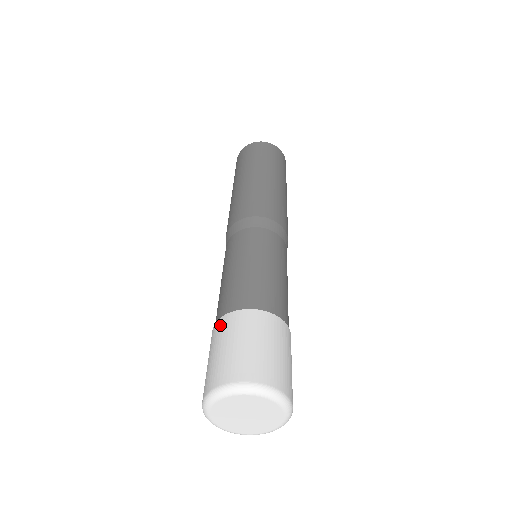
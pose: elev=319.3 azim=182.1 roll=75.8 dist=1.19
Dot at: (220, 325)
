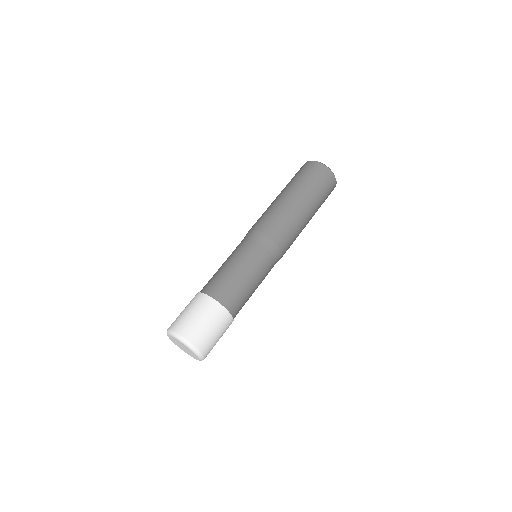
Dot at: (201, 298)
